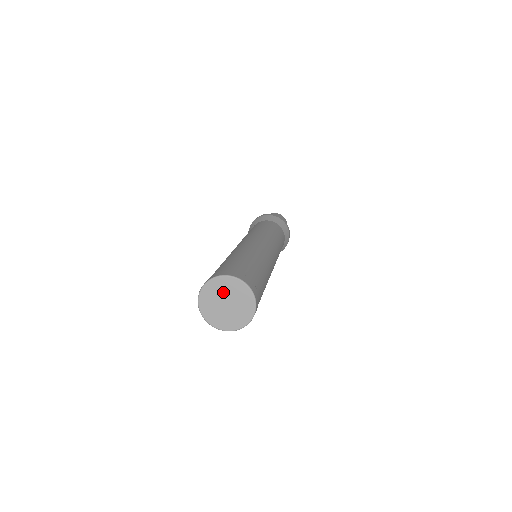
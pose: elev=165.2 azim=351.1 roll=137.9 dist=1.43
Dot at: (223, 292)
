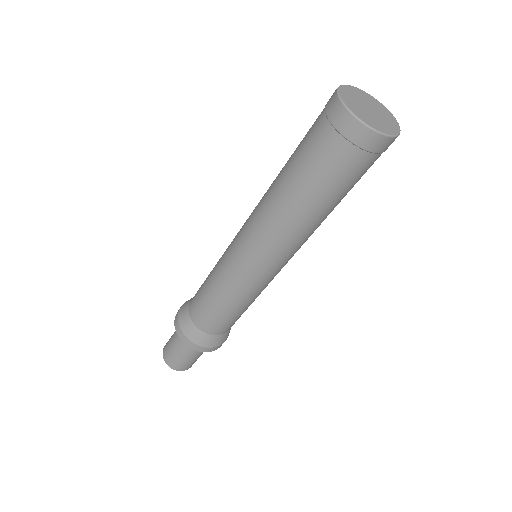
Dot at: (367, 101)
